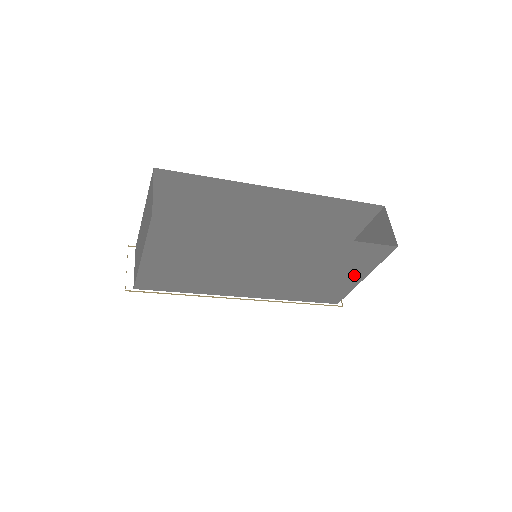
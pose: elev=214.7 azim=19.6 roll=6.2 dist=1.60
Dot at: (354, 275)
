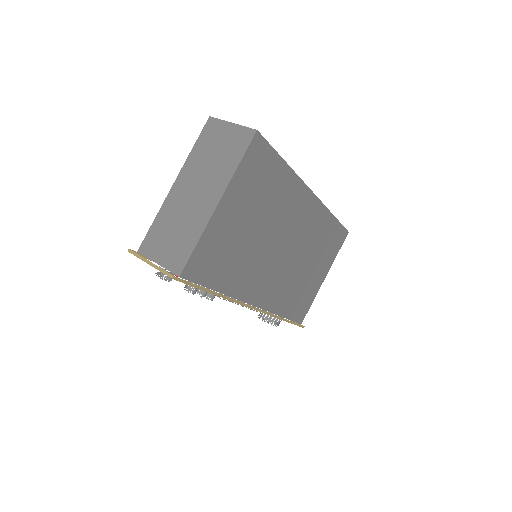
Dot at: (322, 272)
